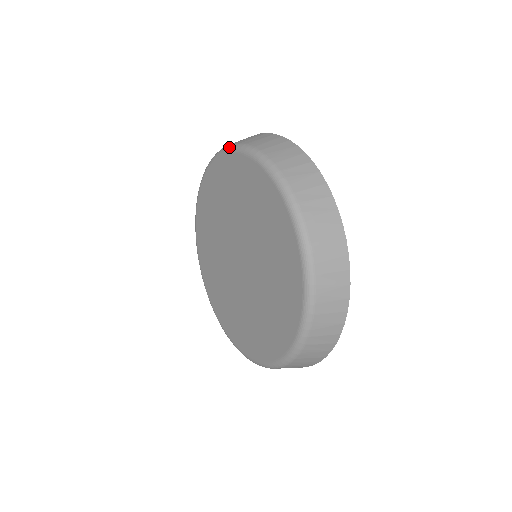
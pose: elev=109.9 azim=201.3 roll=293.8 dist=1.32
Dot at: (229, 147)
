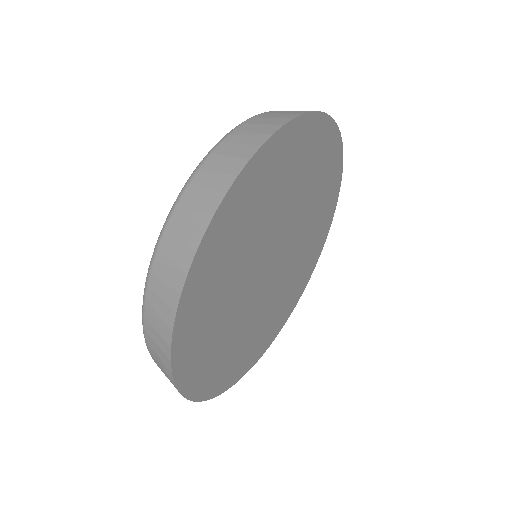
Dot at: occluded
